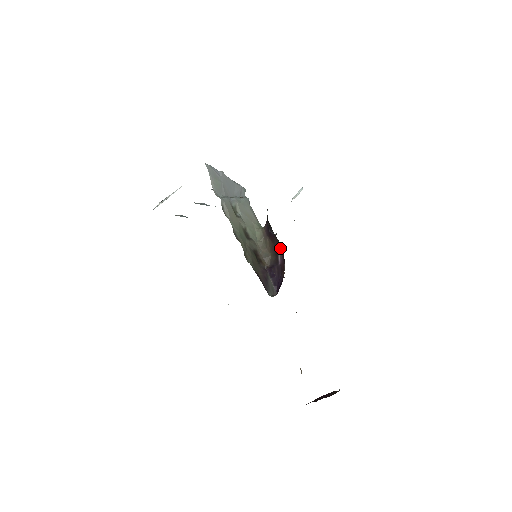
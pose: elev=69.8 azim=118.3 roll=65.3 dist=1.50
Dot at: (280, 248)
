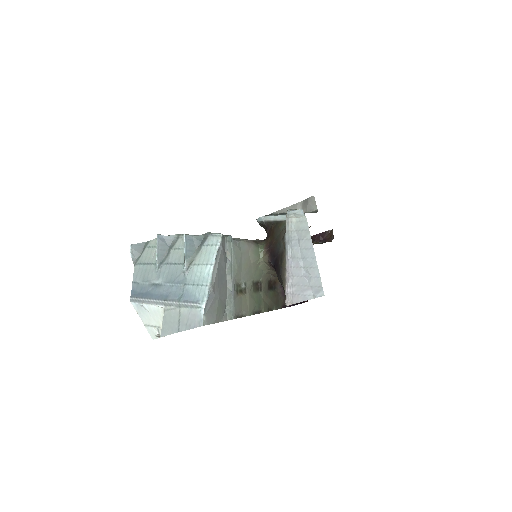
Dot at: occluded
